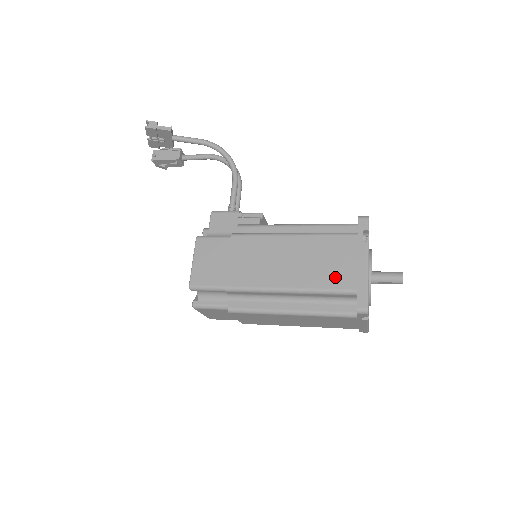
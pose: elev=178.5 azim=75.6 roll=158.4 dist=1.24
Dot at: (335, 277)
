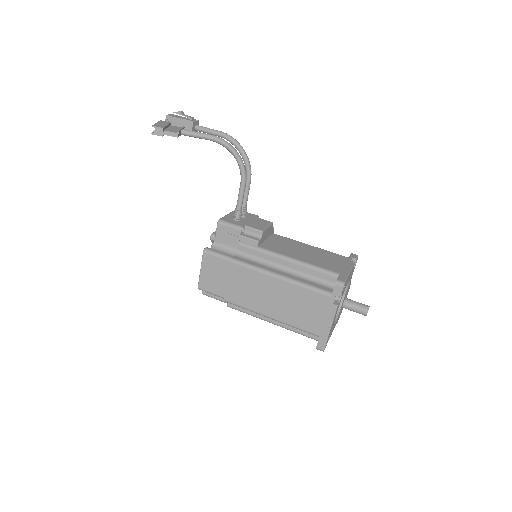
Dot at: (306, 322)
